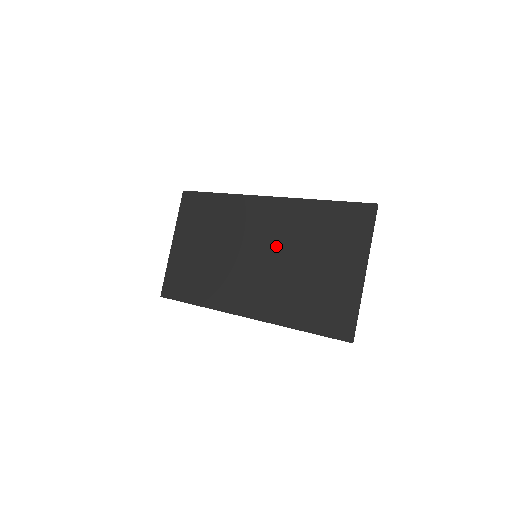
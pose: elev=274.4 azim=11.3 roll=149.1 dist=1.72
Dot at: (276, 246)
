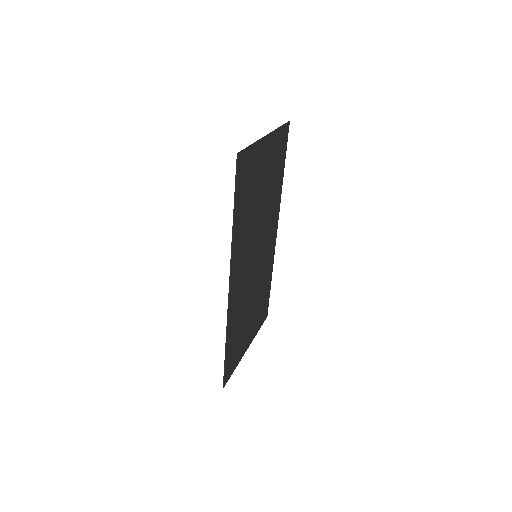
Dot at: (262, 231)
